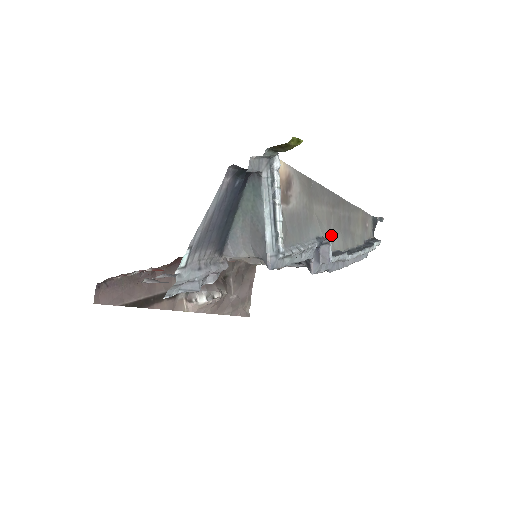
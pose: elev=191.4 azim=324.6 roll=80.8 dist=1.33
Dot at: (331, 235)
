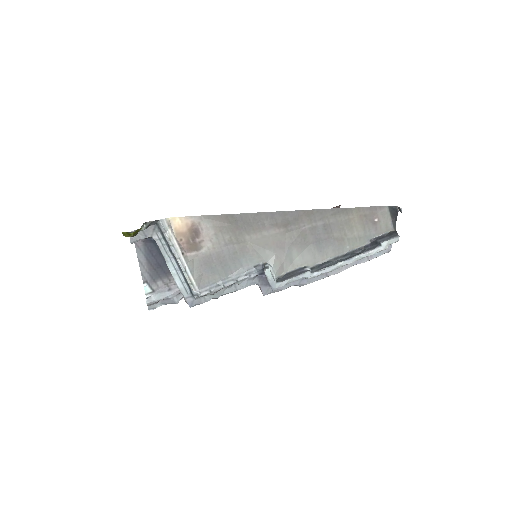
Dot at: (286, 255)
